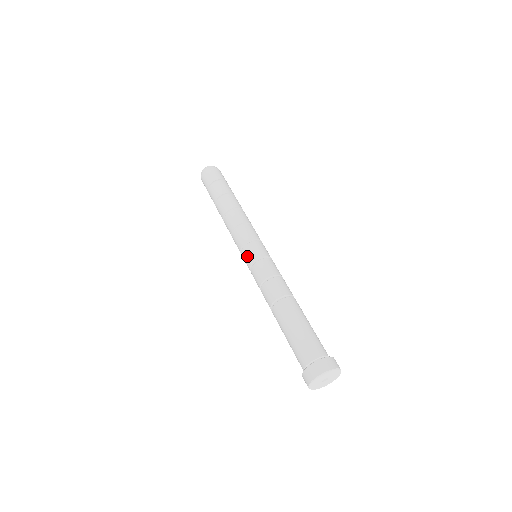
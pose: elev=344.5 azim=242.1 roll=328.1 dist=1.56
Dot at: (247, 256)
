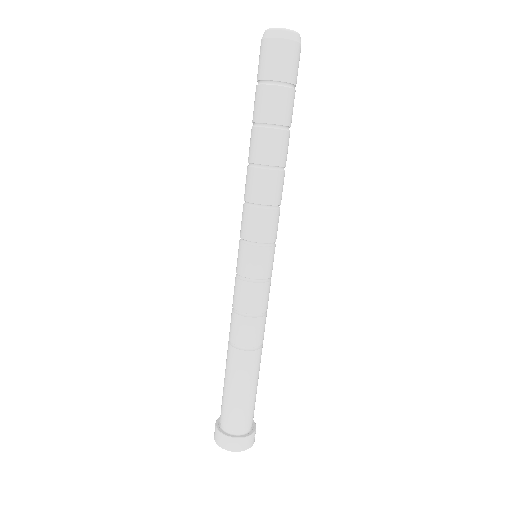
Dot at: (237, 258)
